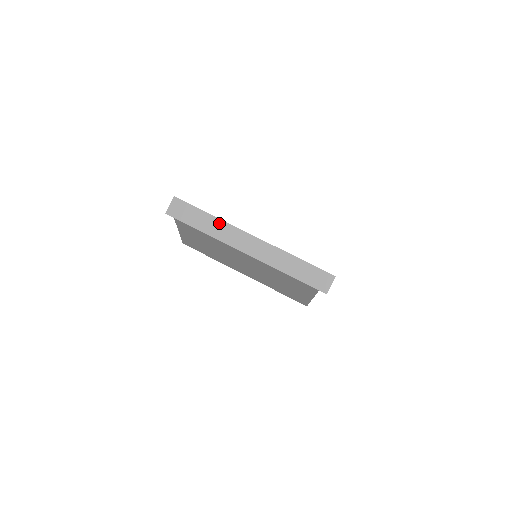
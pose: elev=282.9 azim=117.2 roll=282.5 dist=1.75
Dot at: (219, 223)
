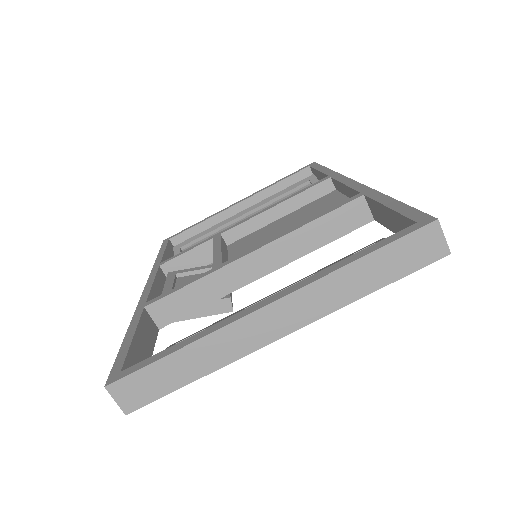
Dot at: (205, 345)
